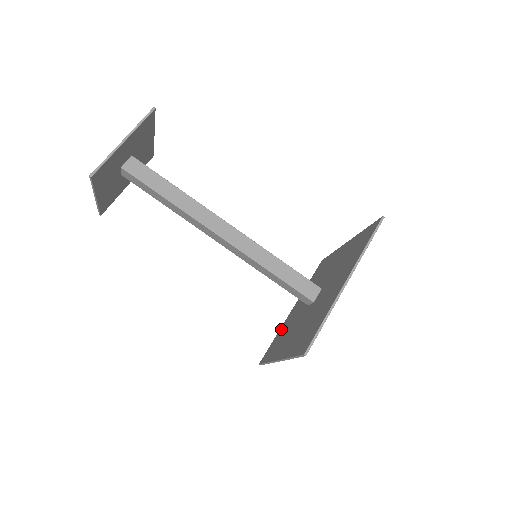
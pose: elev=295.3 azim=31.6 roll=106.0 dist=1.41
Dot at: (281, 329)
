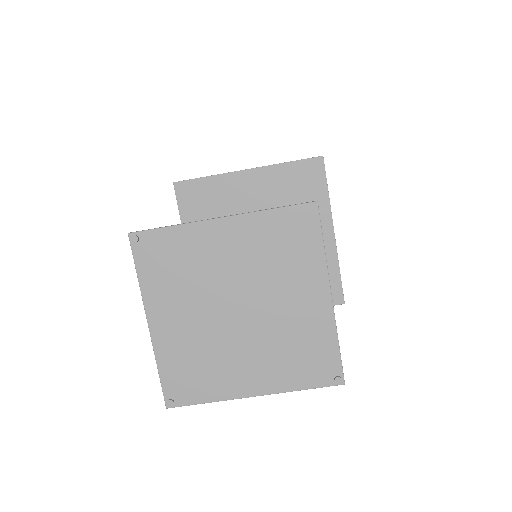
Dot at: (219, 183)
